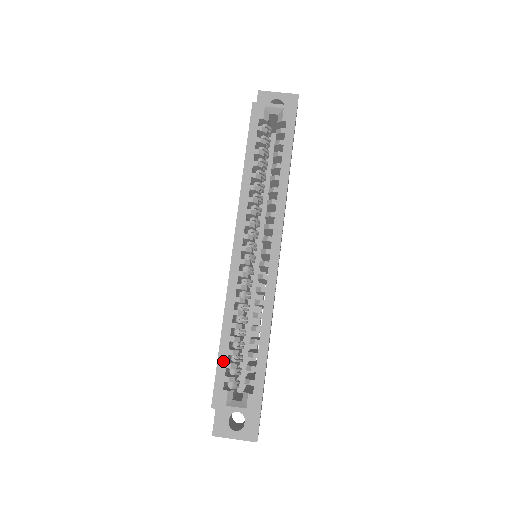
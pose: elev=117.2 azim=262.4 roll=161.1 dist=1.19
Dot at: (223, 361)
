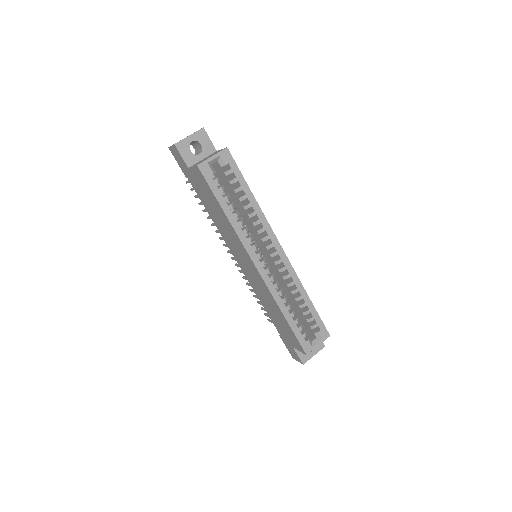
Dot at: (296, 329)
